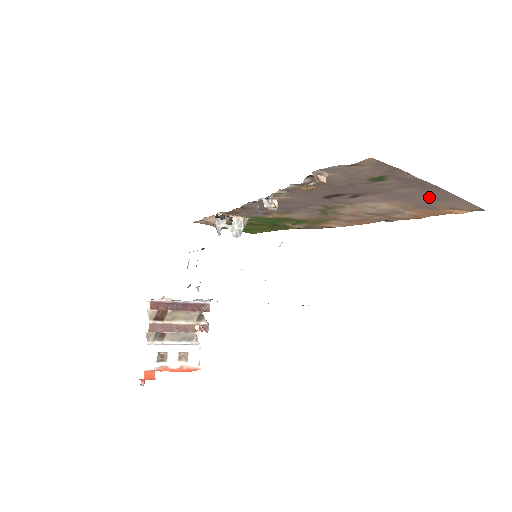
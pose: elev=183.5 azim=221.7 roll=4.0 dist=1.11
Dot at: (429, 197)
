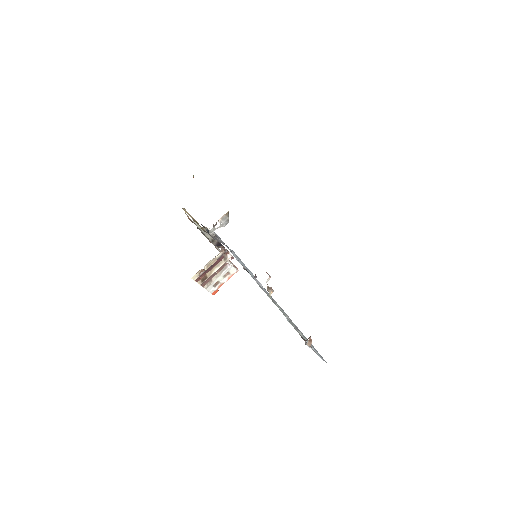
Dot at: occluded
